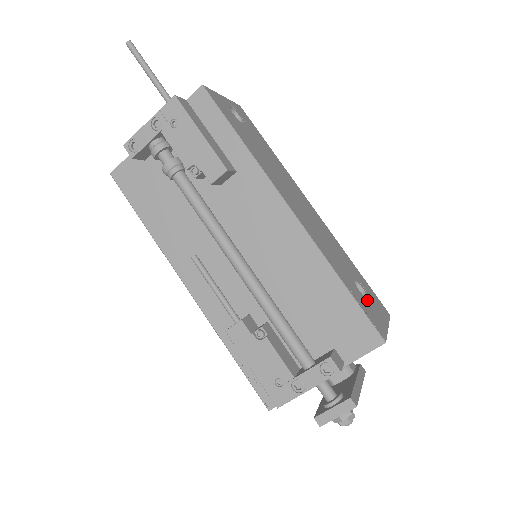
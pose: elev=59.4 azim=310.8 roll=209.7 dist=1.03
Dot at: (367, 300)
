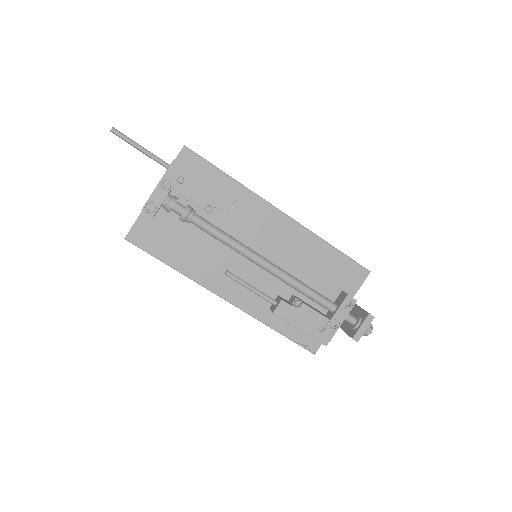
Dot at: occluded
